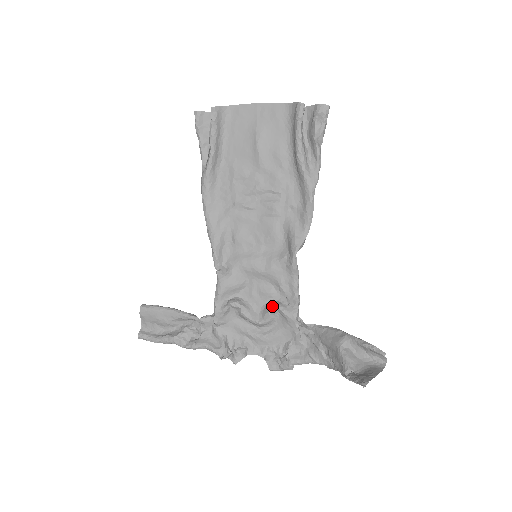
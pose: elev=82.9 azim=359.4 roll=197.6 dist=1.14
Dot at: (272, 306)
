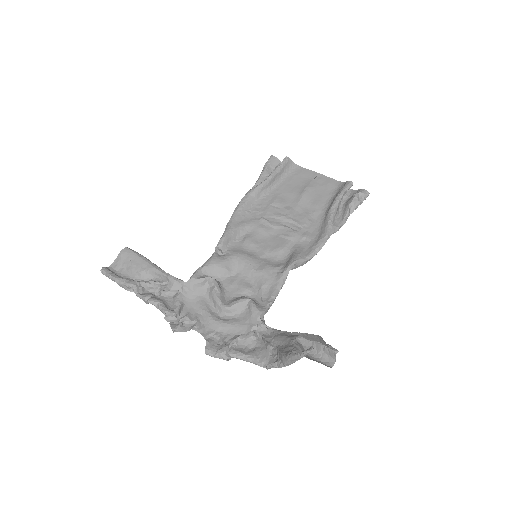
Dot at: (245, 297)
